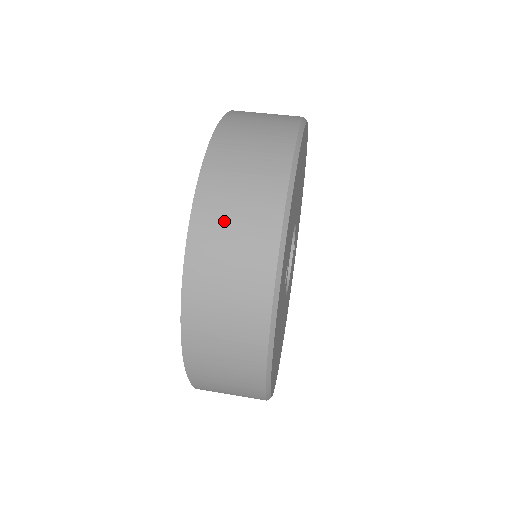
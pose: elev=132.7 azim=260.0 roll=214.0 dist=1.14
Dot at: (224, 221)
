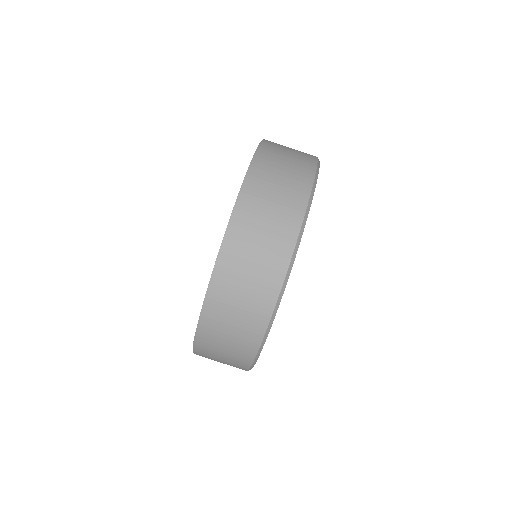
Dot at: (230, 305)
